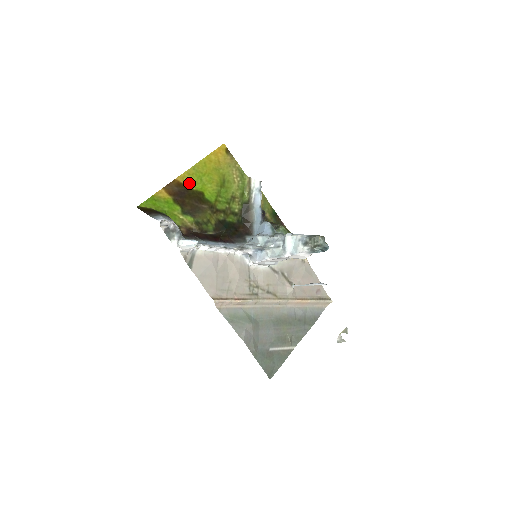
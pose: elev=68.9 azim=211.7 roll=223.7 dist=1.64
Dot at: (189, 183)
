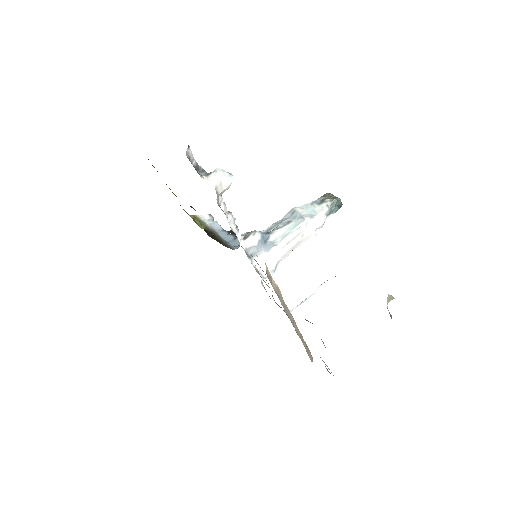
Dot at: occluded
